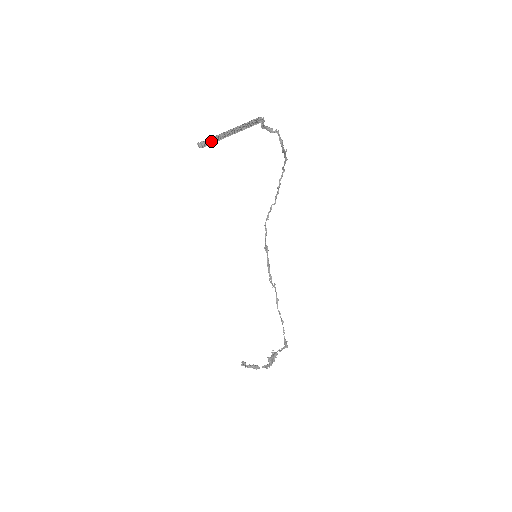
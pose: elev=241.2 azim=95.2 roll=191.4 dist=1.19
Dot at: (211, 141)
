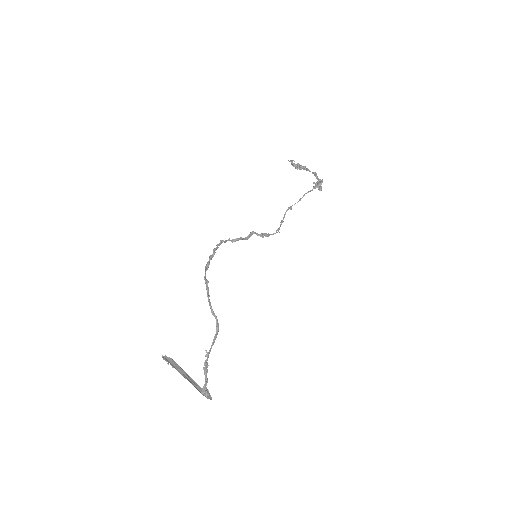
Dot at: (174, 365)
